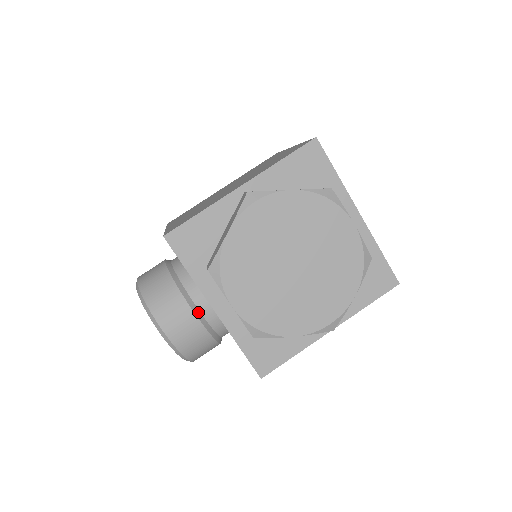
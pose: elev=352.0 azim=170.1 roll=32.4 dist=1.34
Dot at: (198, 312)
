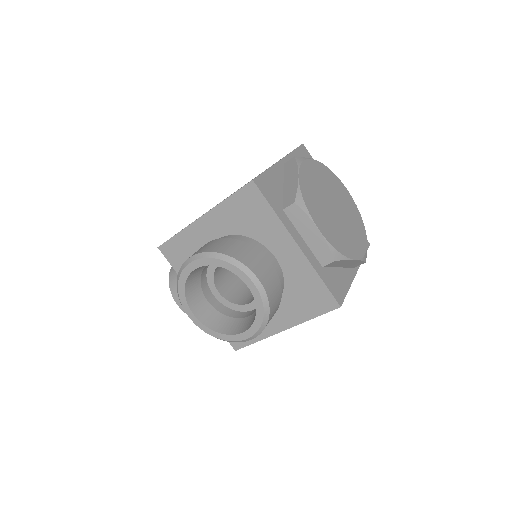
Dot at: (271, 264)
